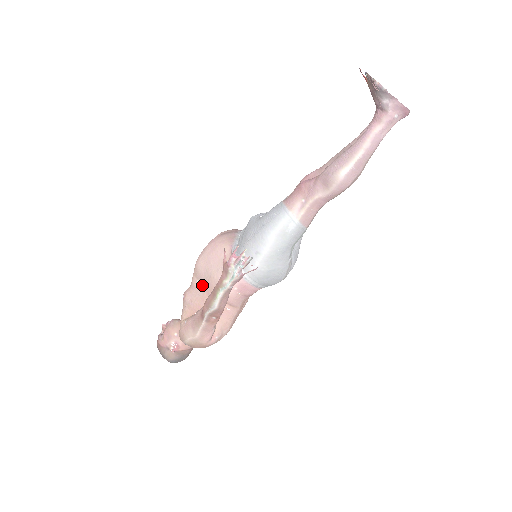
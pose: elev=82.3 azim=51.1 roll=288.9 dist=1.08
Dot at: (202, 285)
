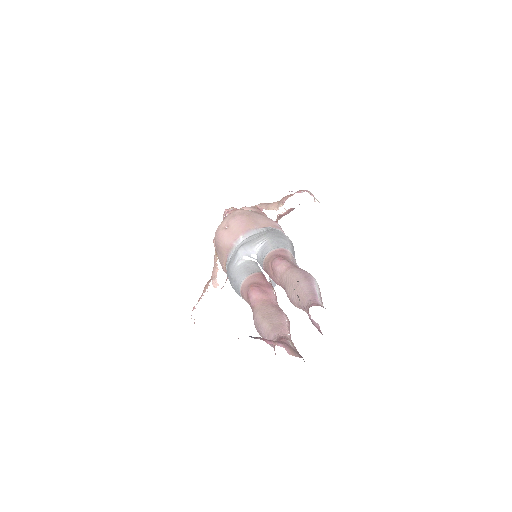
Dot at: occluded
